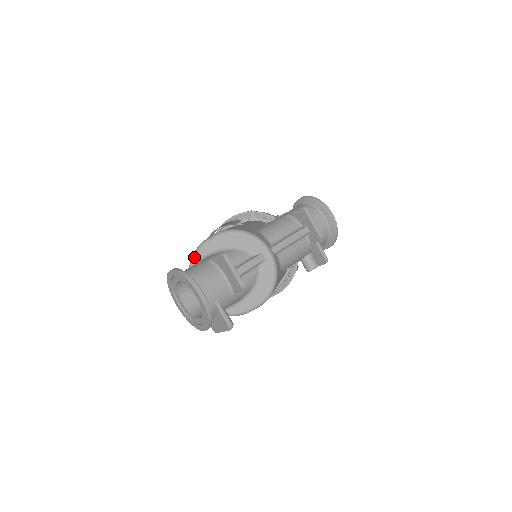
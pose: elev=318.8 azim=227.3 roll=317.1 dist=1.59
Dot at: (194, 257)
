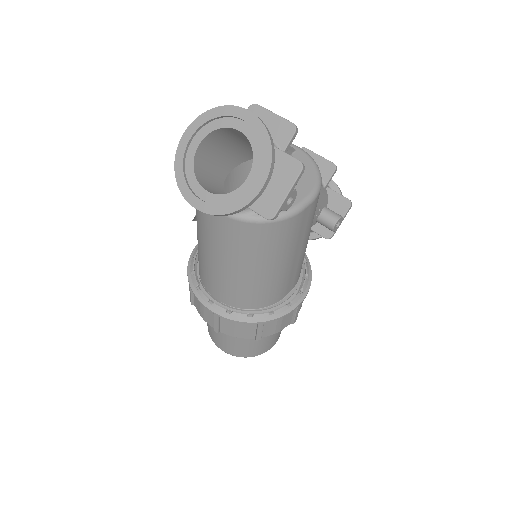
Dot at: occluded
